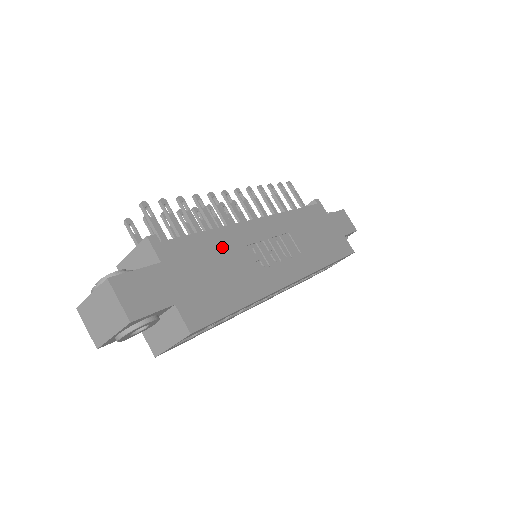
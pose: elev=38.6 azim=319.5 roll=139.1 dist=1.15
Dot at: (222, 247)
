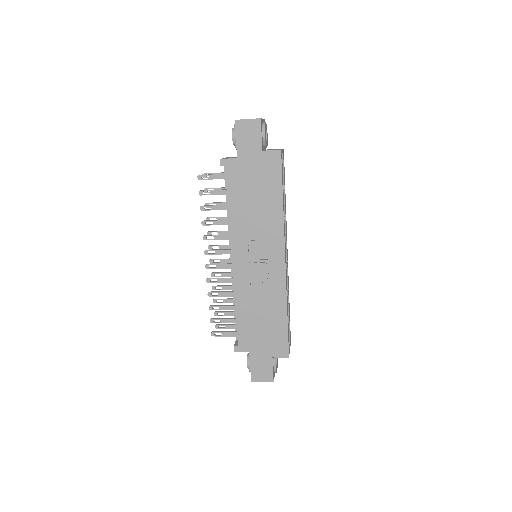
Dot at: (248, 308)
